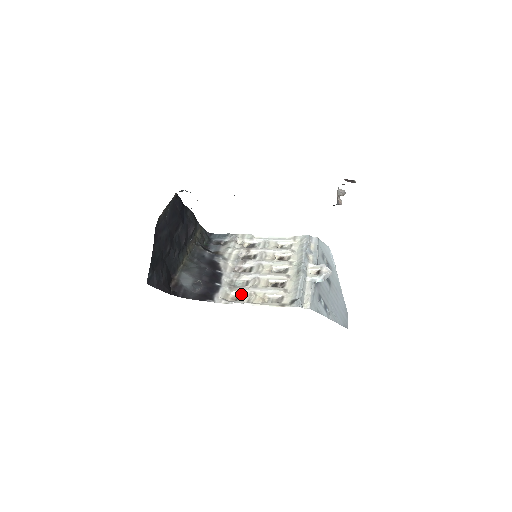
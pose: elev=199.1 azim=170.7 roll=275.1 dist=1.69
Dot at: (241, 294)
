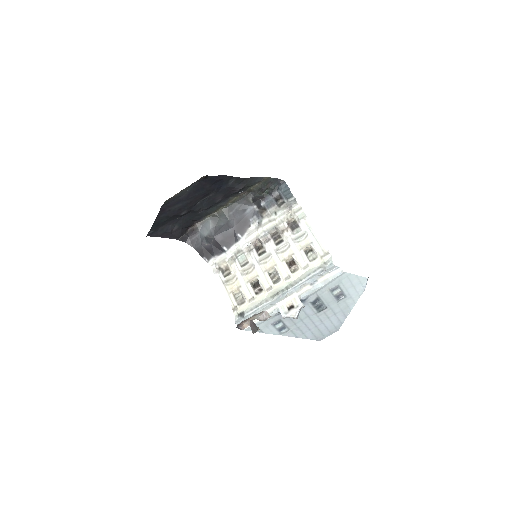
Dot at: (231, 270)
